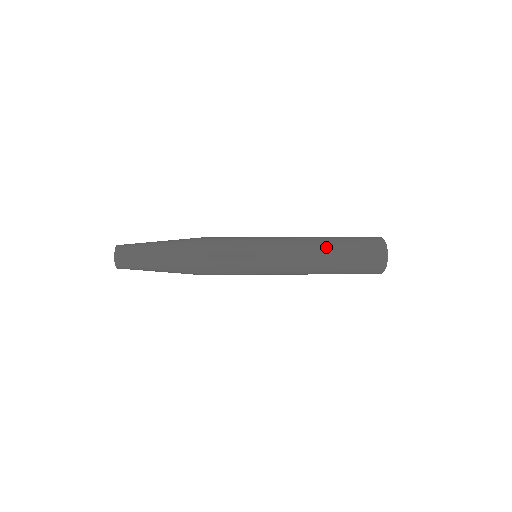
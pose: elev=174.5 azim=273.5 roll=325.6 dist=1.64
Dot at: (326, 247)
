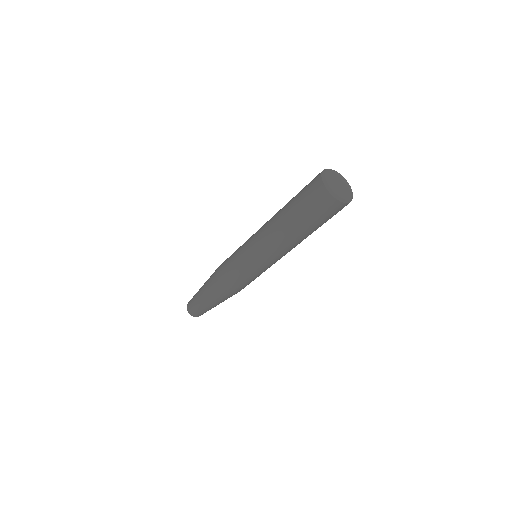
Dot at: occluded
